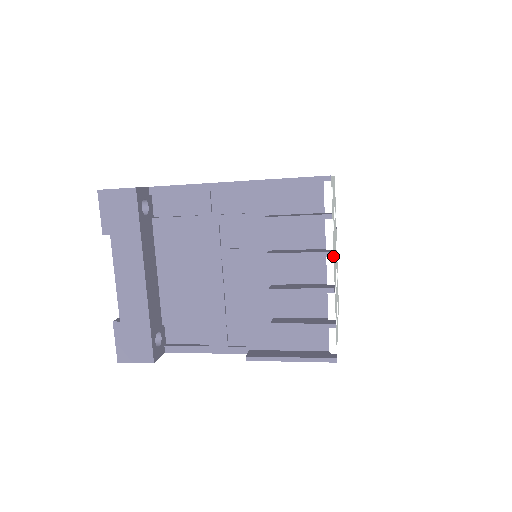
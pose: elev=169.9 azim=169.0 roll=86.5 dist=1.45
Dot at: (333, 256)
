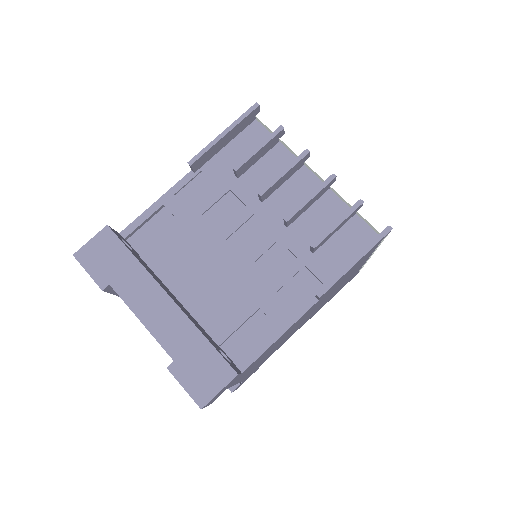
Dot at: (310, 159)
